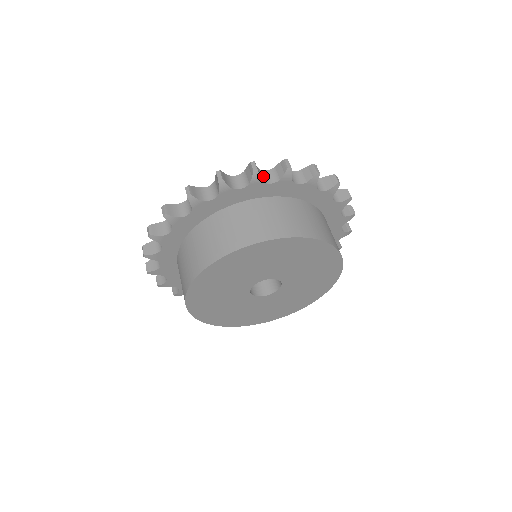
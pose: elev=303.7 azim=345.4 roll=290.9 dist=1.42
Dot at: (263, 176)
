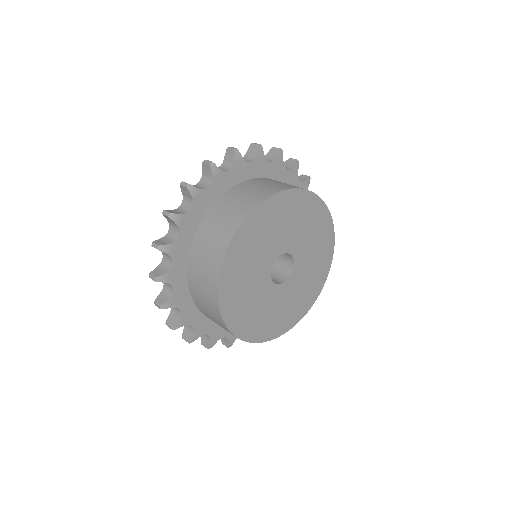
Dot at: (182, 210)
